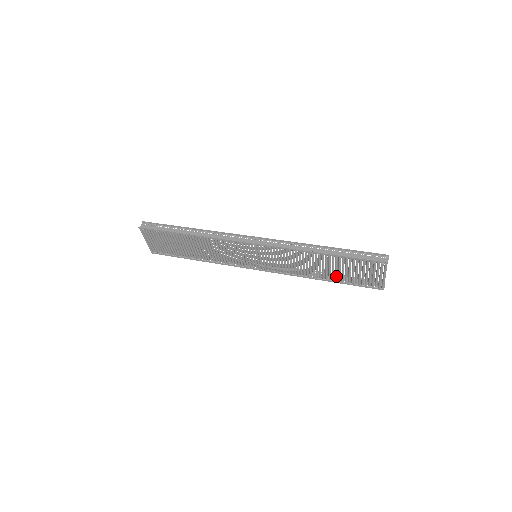
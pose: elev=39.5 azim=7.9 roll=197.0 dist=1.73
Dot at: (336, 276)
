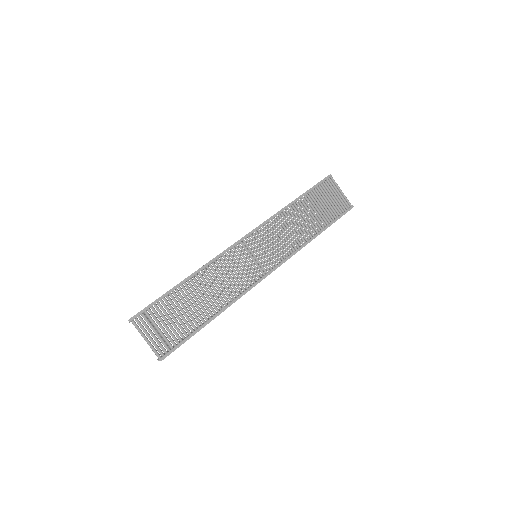
Dot at: (320, 221)
